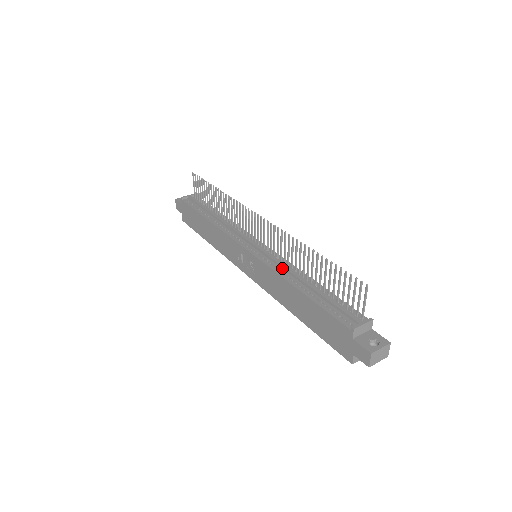
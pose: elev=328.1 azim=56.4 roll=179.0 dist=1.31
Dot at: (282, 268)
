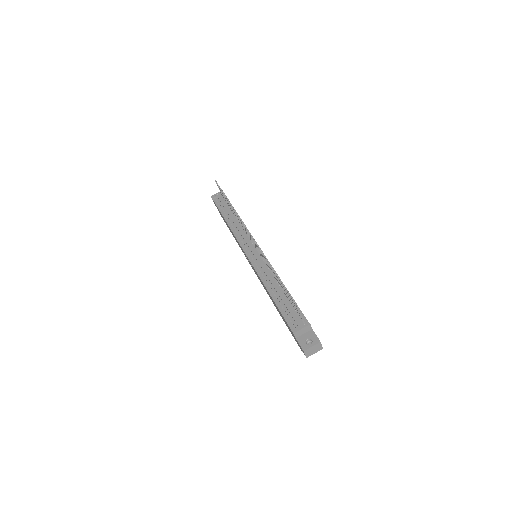
Dot at: (265, 273)
